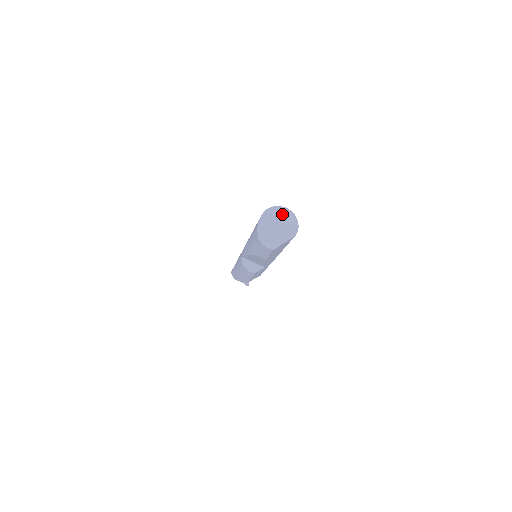
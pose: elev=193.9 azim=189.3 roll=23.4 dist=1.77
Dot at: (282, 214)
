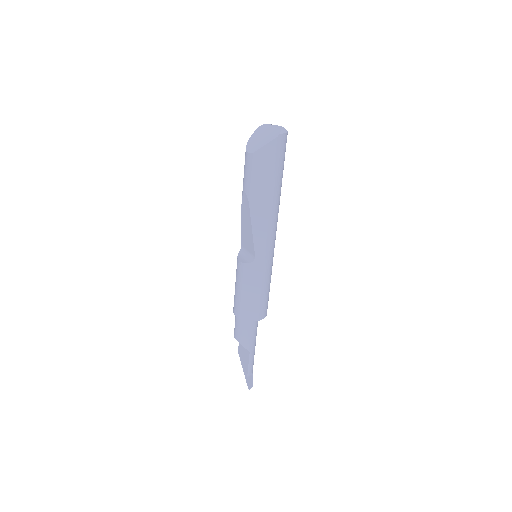
Dot at: (276, 126)
